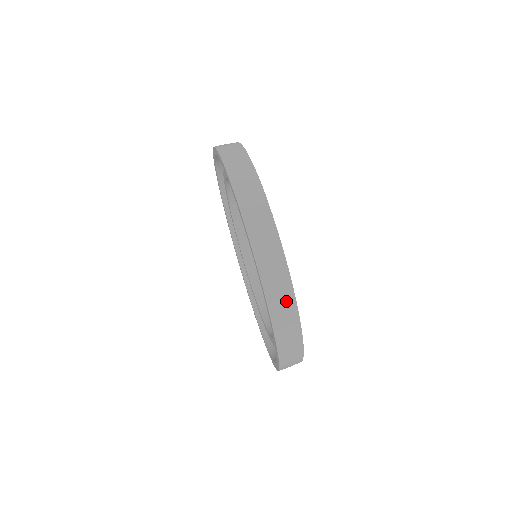
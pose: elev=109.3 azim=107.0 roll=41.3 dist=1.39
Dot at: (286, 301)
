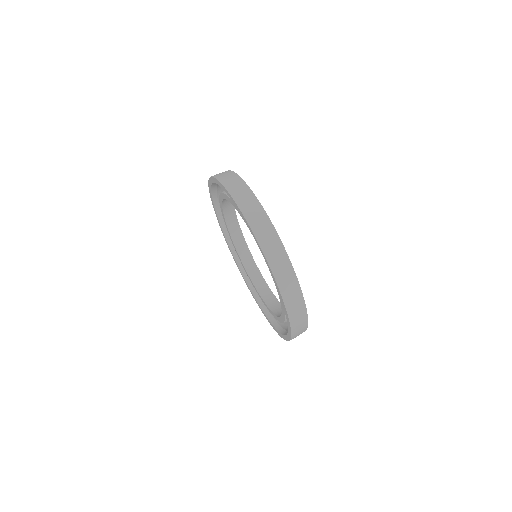
Dot at: (302, 325)
